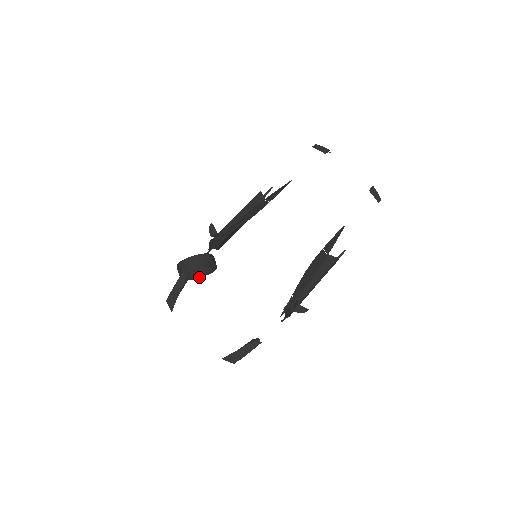
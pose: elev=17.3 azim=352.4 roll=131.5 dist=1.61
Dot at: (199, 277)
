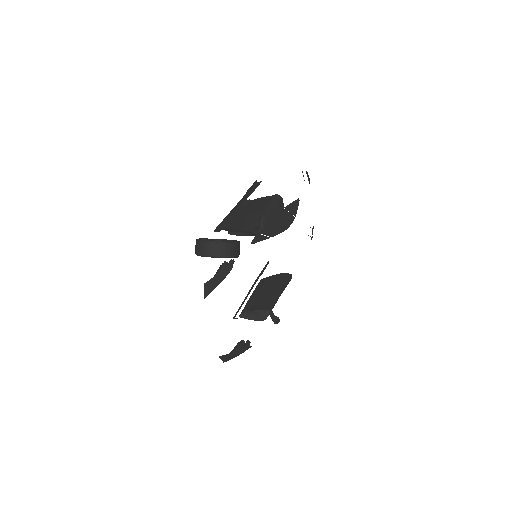
Dot at: occluded
